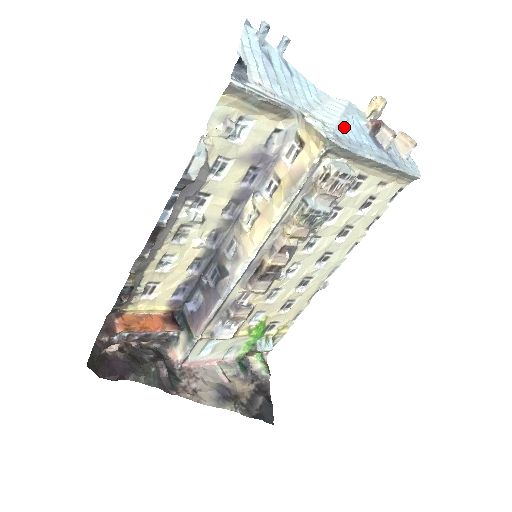
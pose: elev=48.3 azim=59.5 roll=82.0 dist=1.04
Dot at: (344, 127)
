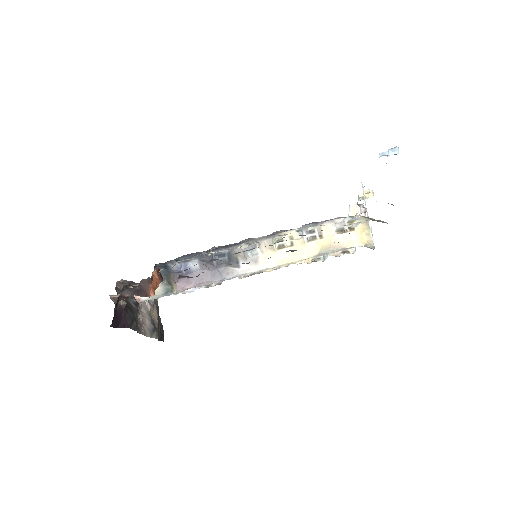
Dot at: occluded
